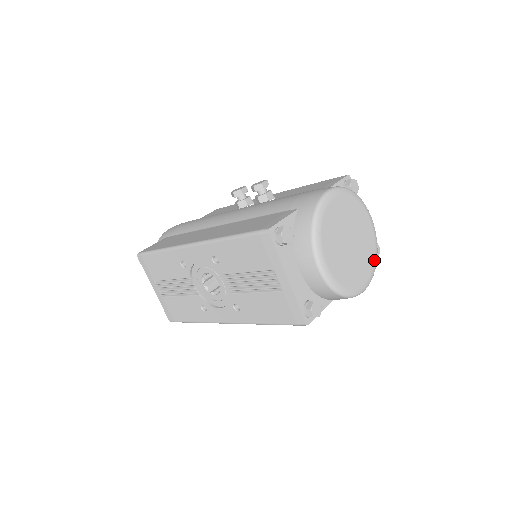
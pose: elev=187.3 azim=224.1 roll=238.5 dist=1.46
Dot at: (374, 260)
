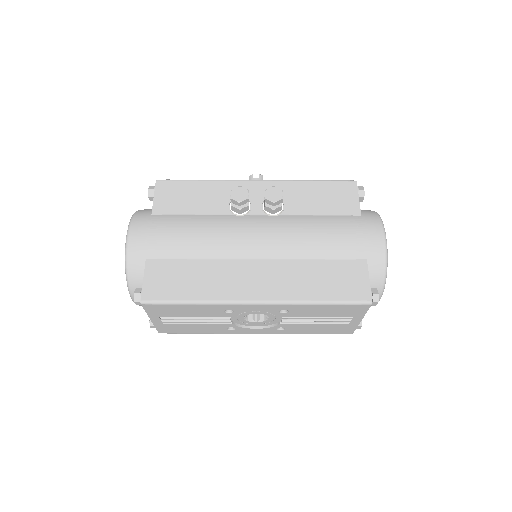
Dot at: occluded
